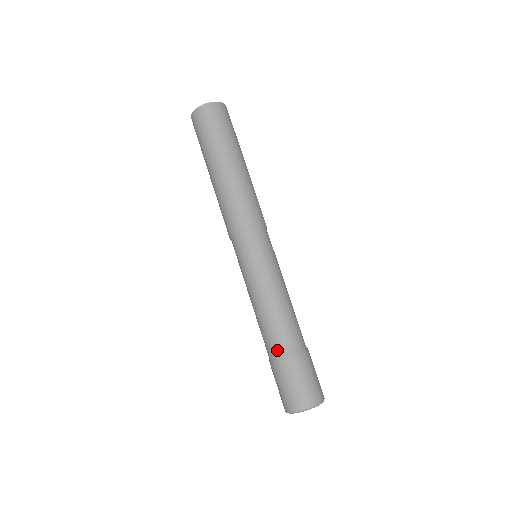
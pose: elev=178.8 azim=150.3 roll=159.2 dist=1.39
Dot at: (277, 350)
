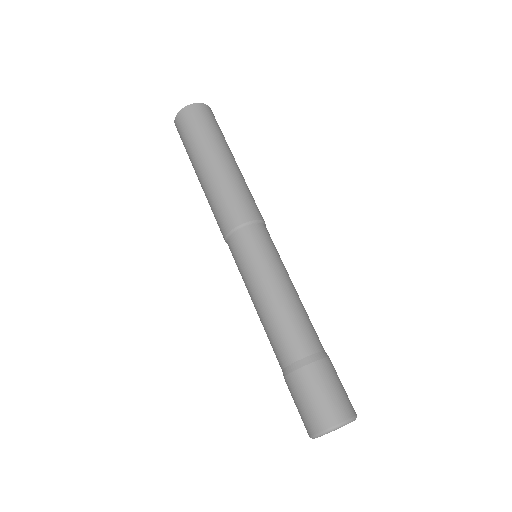
Dot at: (280, 364)
